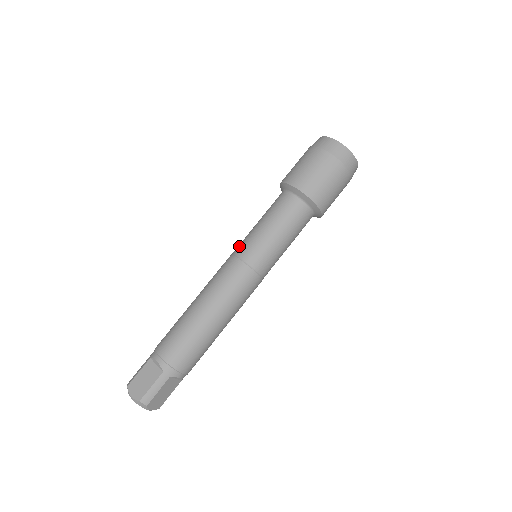
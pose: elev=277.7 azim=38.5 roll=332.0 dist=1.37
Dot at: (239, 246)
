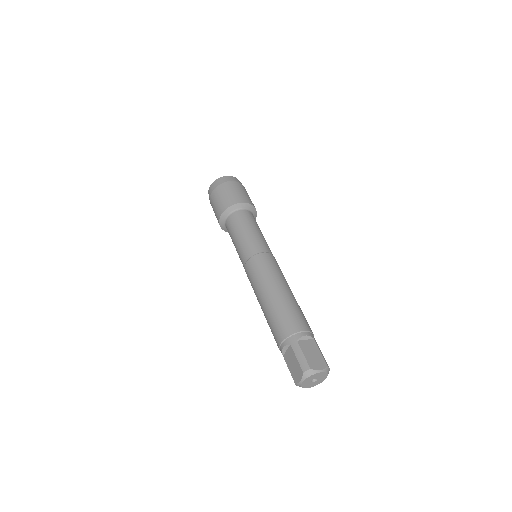
Dot at: (253, 249)
